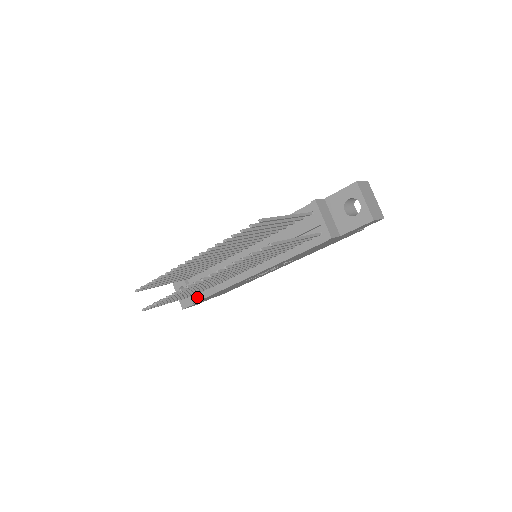
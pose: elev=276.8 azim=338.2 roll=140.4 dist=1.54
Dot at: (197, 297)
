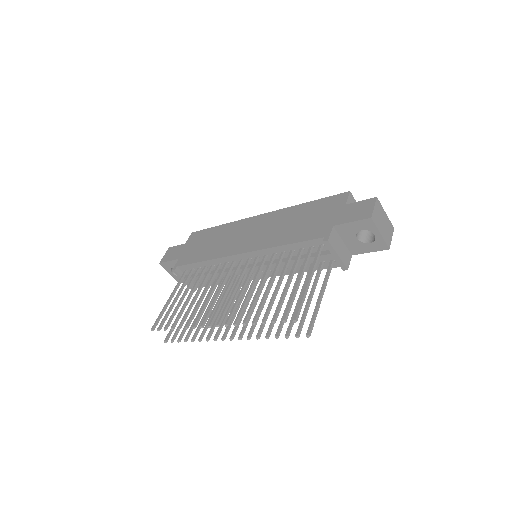
Dot at: (198, 285)
